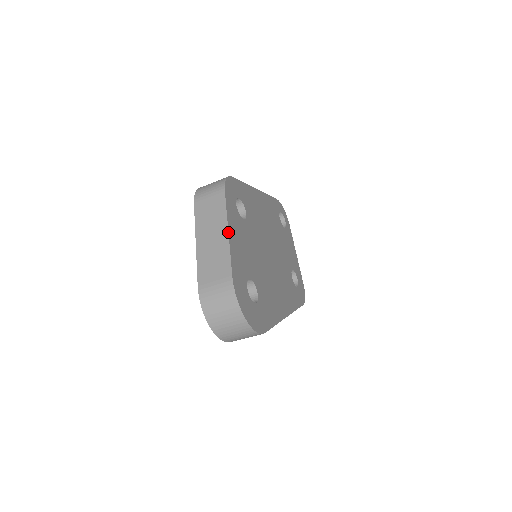
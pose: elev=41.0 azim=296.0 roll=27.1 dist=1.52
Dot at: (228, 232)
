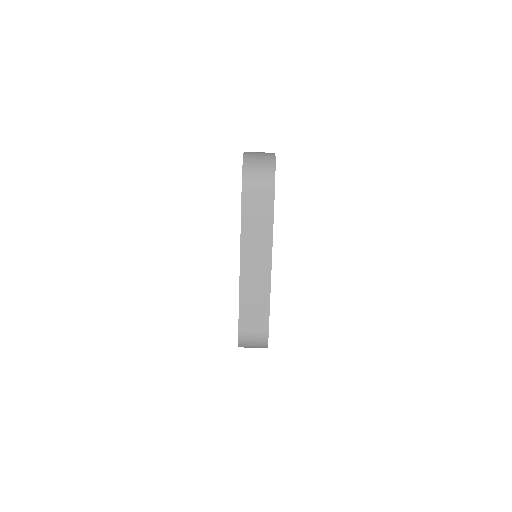
Dot at: occluded
